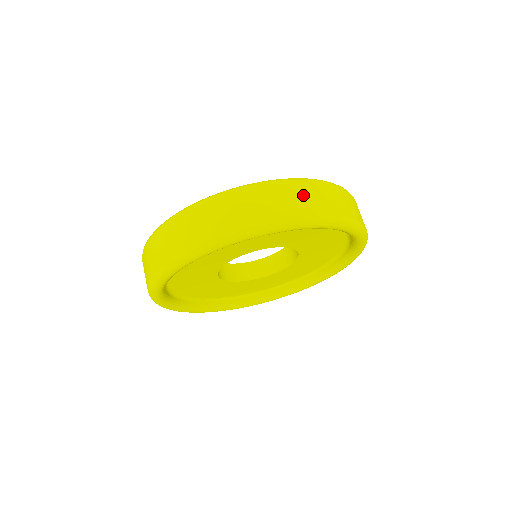
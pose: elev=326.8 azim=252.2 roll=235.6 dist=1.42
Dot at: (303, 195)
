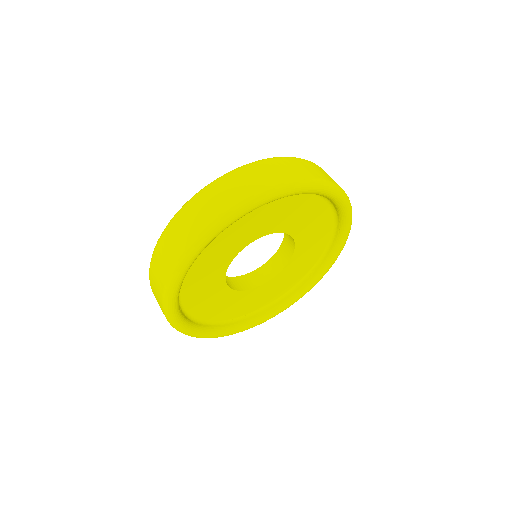
Dot at: (249, 177)
